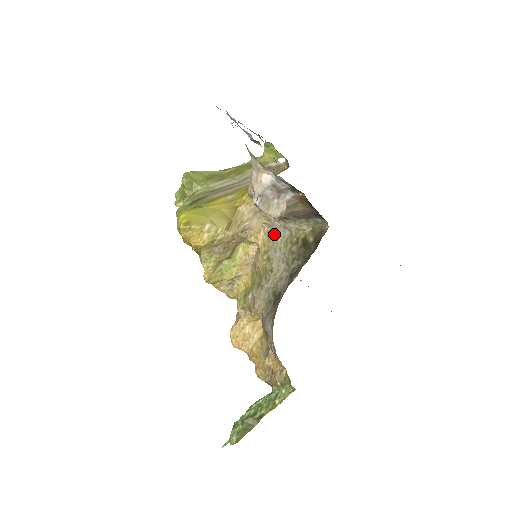
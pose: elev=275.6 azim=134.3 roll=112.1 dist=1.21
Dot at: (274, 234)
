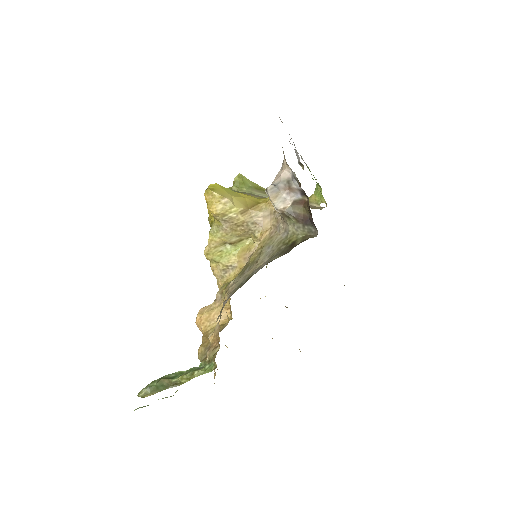
Dot at: (275, 235)
